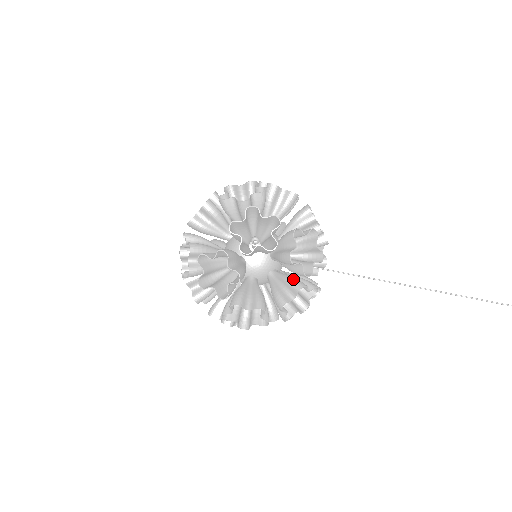
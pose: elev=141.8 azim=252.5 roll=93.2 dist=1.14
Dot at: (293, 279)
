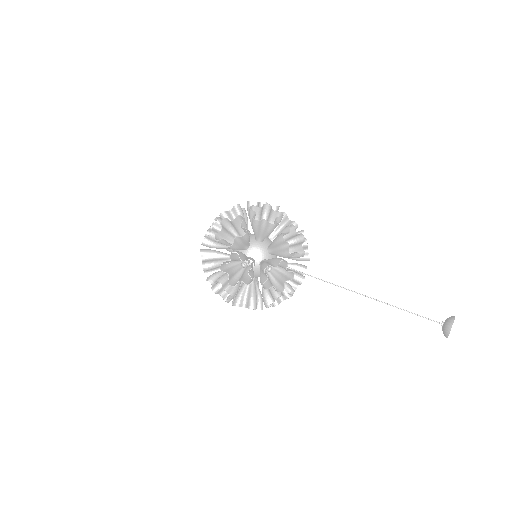
Dot at: (279, 258)
